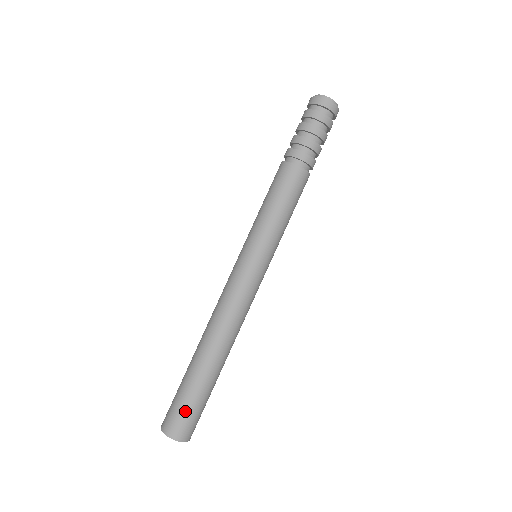
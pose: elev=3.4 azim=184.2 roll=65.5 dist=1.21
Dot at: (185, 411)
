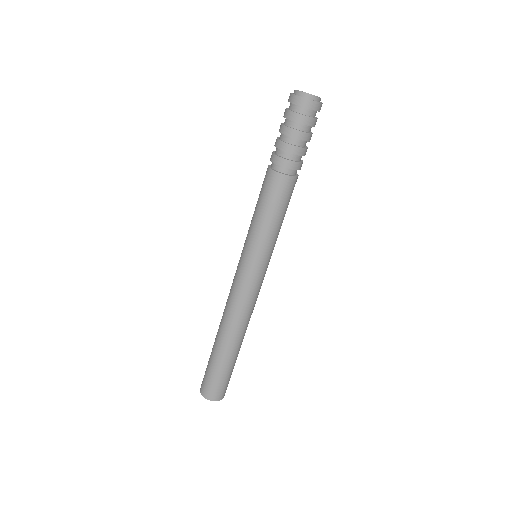
Dot at: (209, 378)
